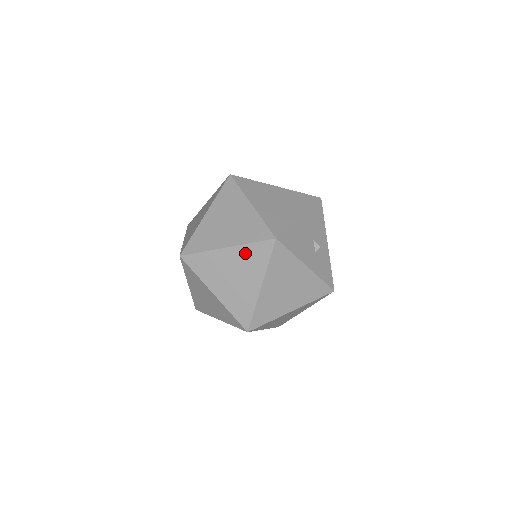
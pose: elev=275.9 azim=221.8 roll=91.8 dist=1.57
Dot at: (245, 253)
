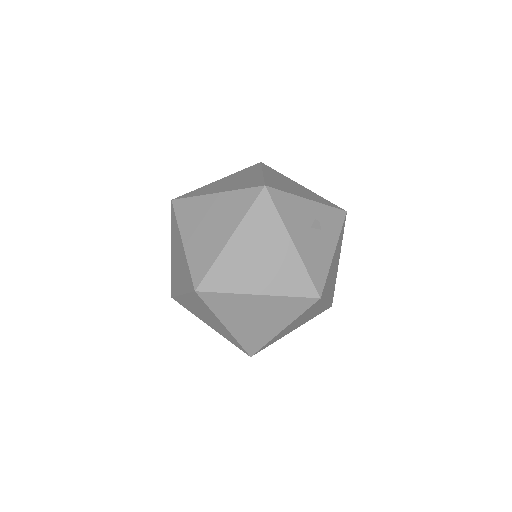
Dot at: (301, 317)
